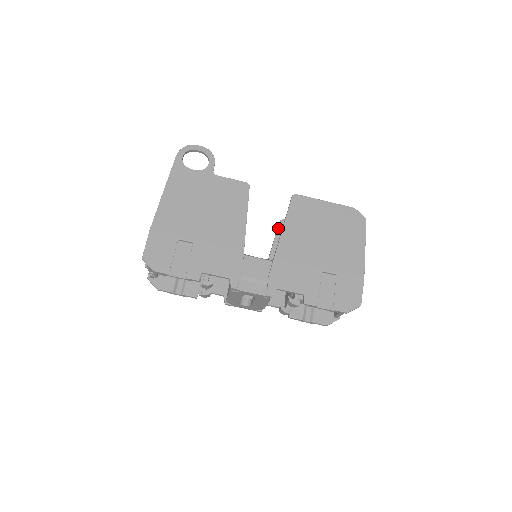
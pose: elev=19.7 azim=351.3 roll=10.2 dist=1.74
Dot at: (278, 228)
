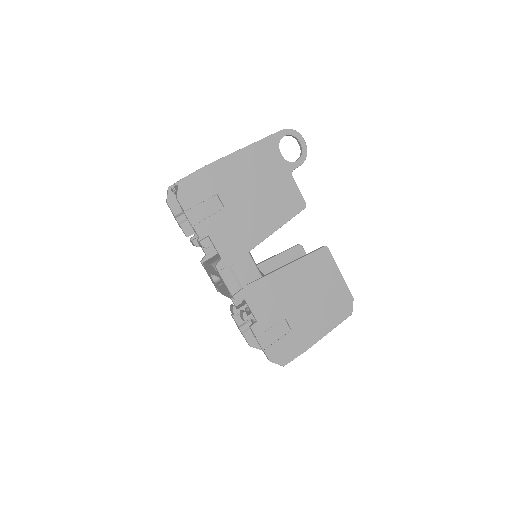
Dot at: (292, 248)
